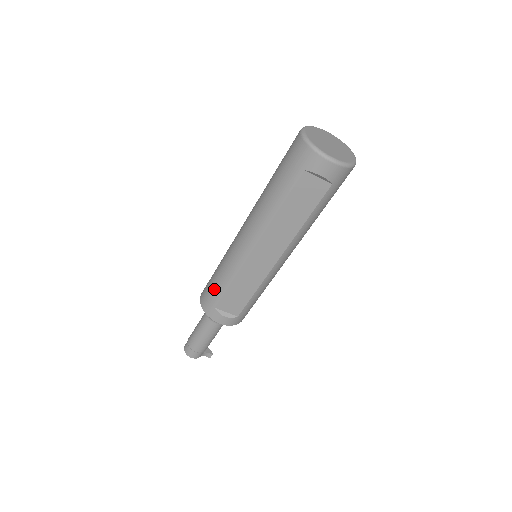
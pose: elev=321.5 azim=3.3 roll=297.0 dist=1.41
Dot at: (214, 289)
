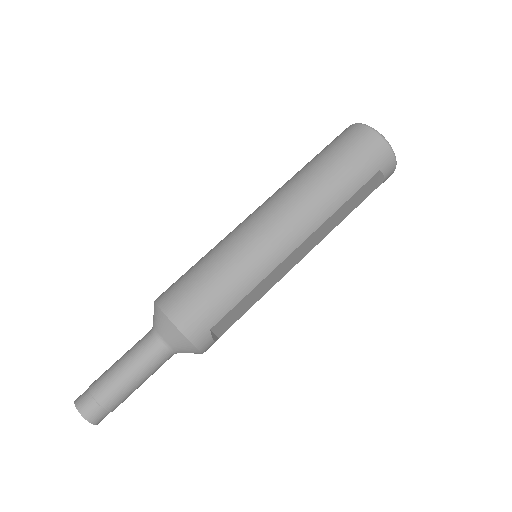
Dot at: (217, 302)
